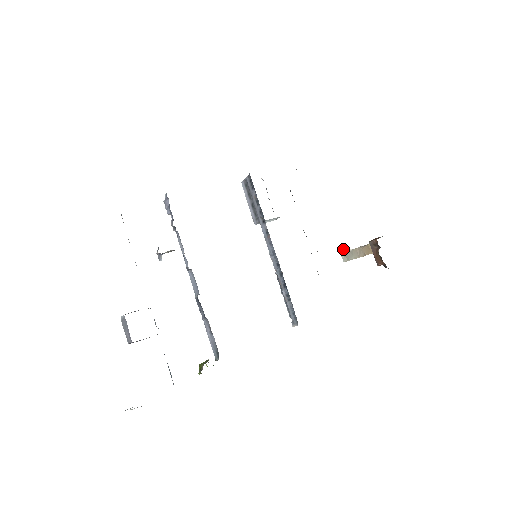
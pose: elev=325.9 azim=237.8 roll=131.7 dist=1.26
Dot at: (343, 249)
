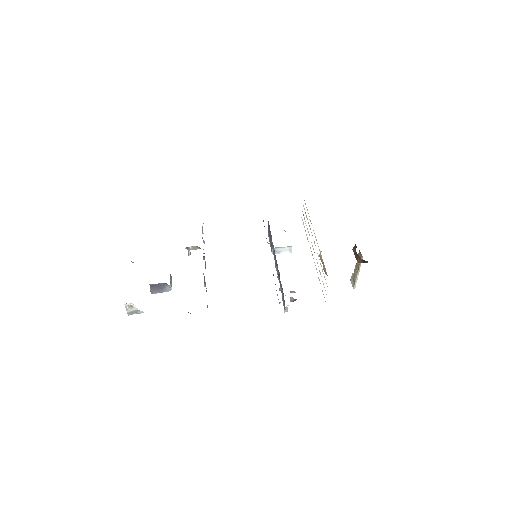
Dot at: (351, 277)
